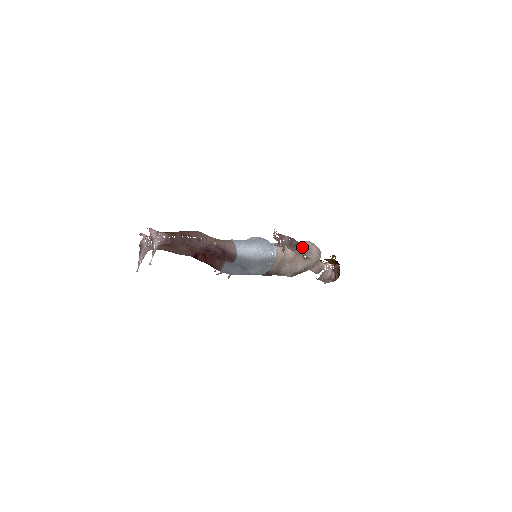
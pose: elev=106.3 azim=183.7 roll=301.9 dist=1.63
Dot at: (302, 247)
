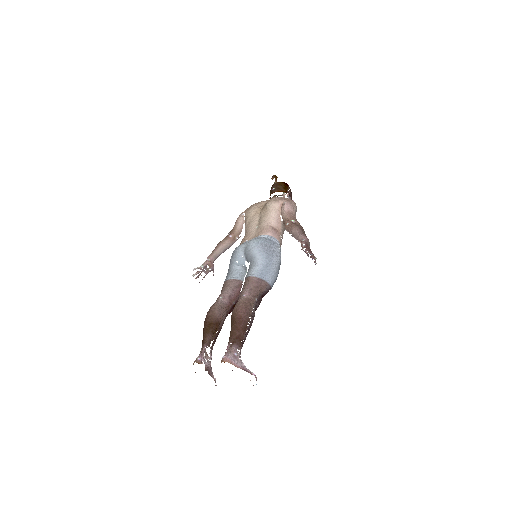
Dot at: (298, 222)
